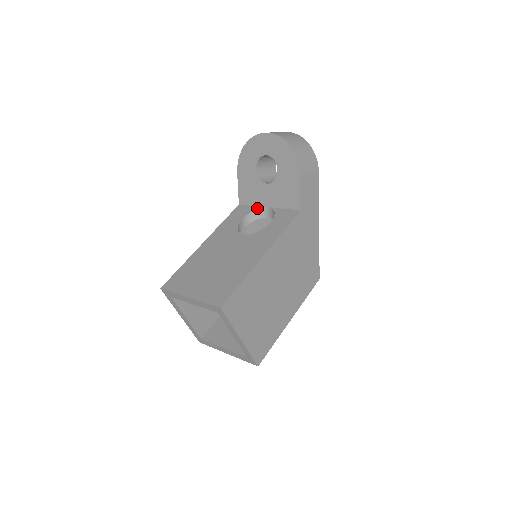
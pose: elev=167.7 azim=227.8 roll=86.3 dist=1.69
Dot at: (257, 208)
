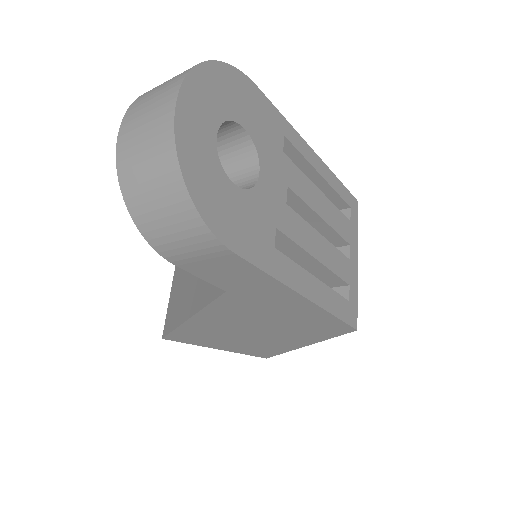
Dot at: occluded
